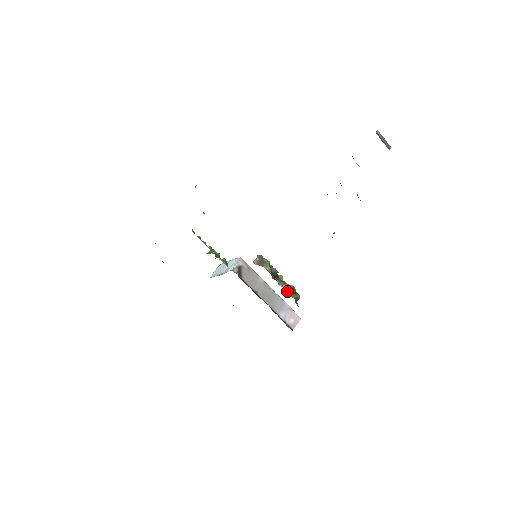
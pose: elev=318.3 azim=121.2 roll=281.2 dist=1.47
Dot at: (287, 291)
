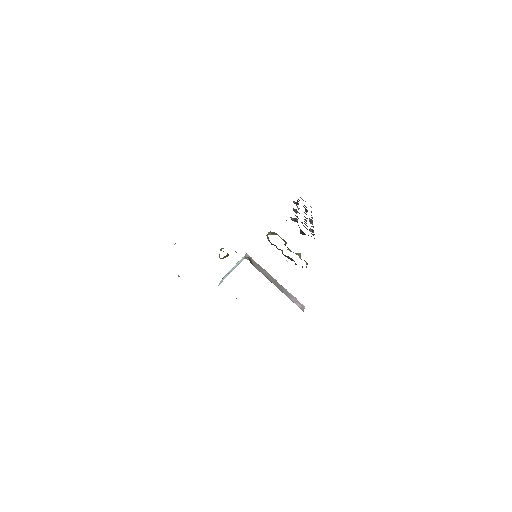
Dot at: occluded
